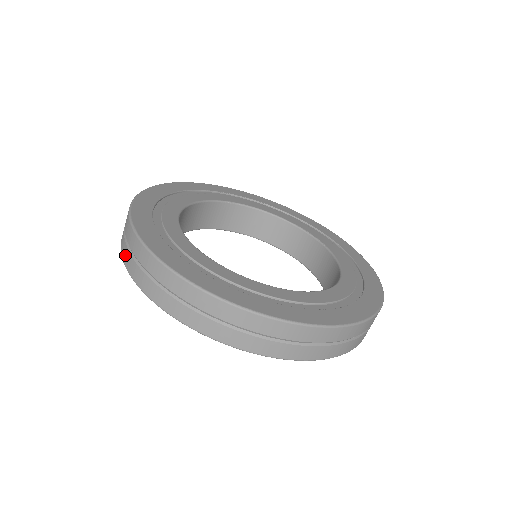
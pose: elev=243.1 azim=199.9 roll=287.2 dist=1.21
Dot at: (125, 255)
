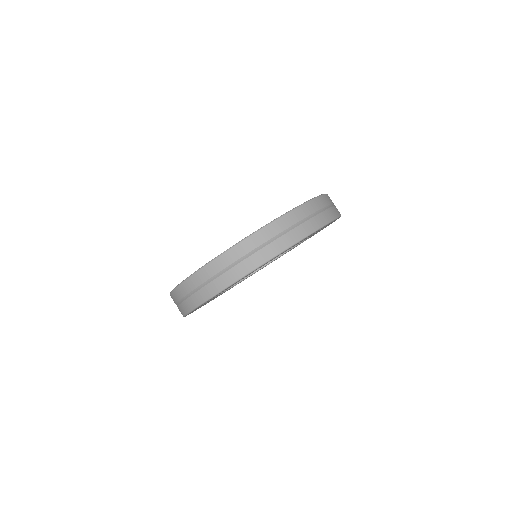
Dot at: (209, 291)
